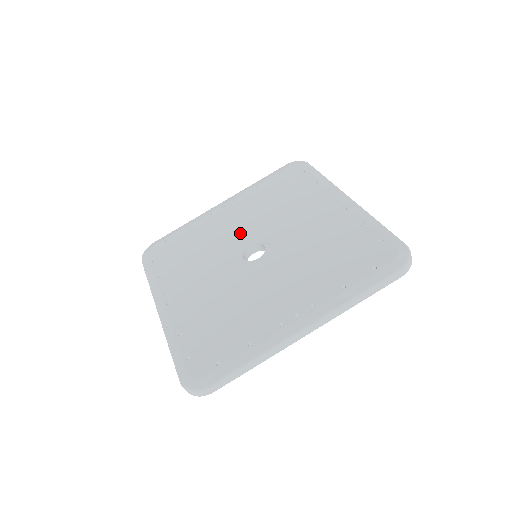
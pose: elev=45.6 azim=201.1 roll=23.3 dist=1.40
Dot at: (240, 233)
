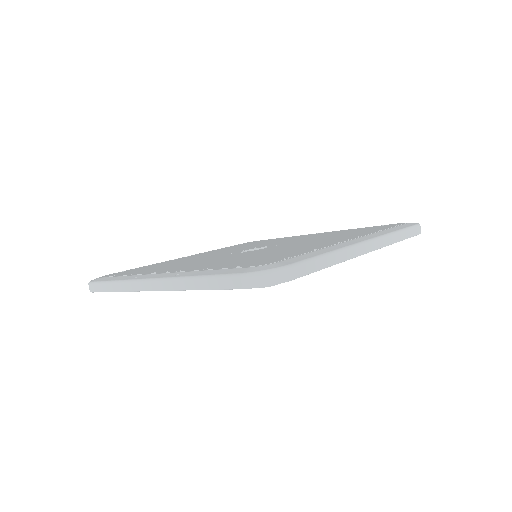
Dot at: (226, 252)
